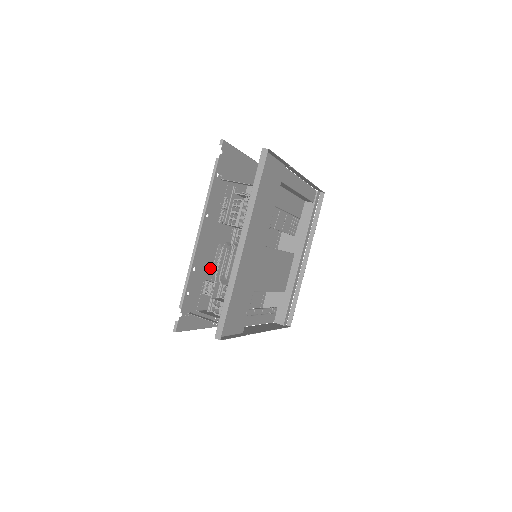
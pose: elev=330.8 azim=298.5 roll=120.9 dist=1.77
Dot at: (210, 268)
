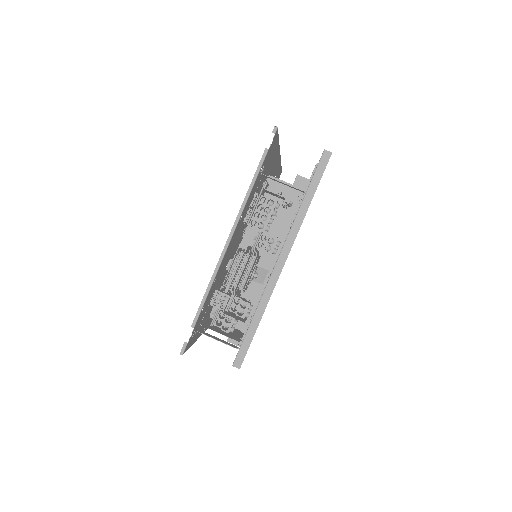
Dot at: (221, 274)
